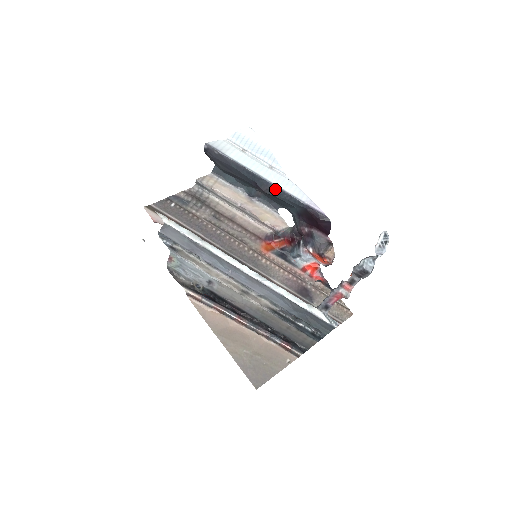
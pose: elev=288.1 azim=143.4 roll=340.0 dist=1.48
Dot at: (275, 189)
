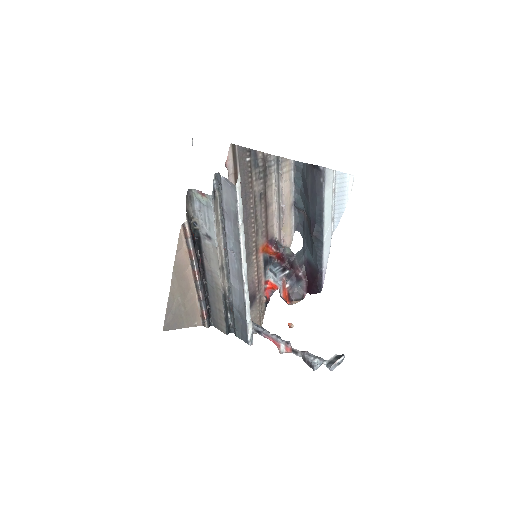
Dot at: (320, 242)
